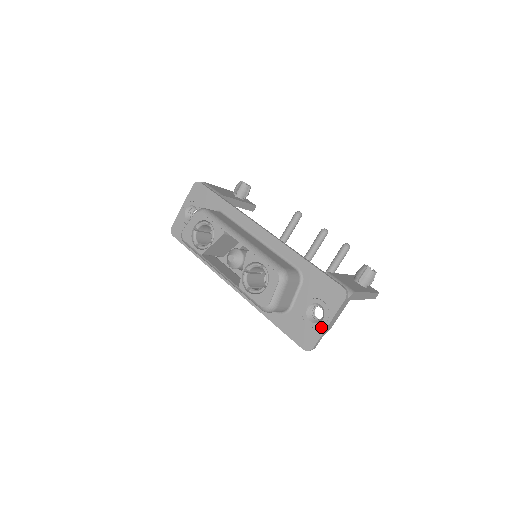
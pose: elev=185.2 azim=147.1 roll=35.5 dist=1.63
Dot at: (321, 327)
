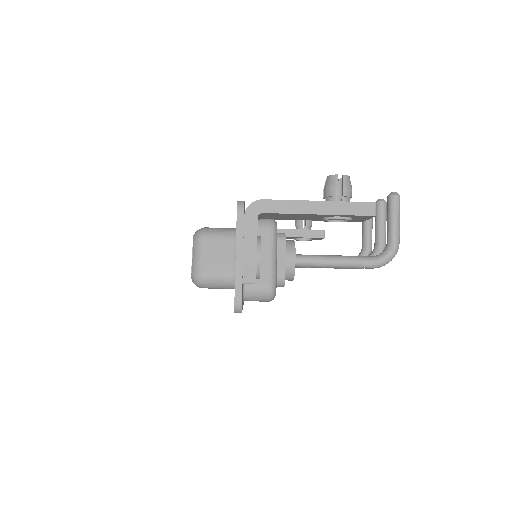
Dot at: (235, 267)
